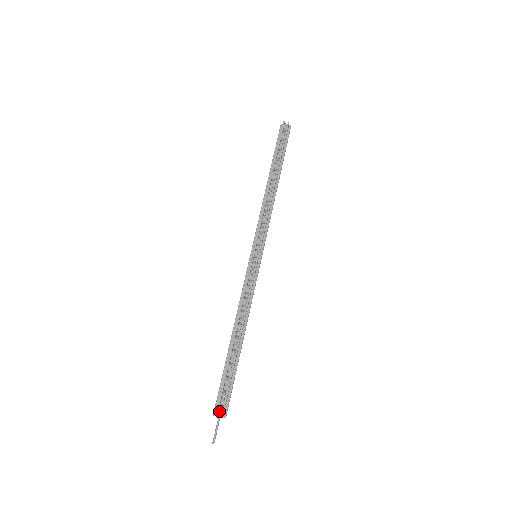
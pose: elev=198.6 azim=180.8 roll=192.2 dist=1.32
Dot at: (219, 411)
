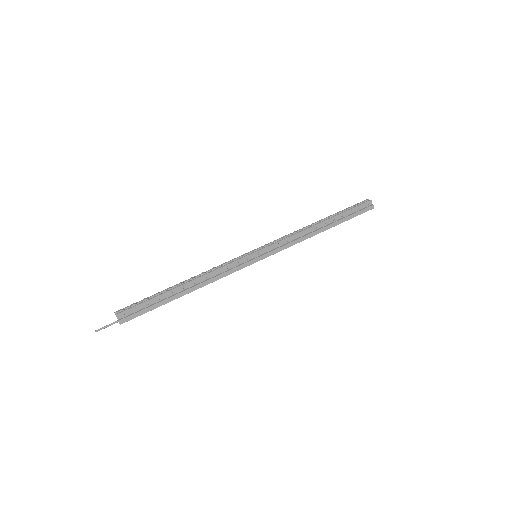
Dot at: (119, 310)
